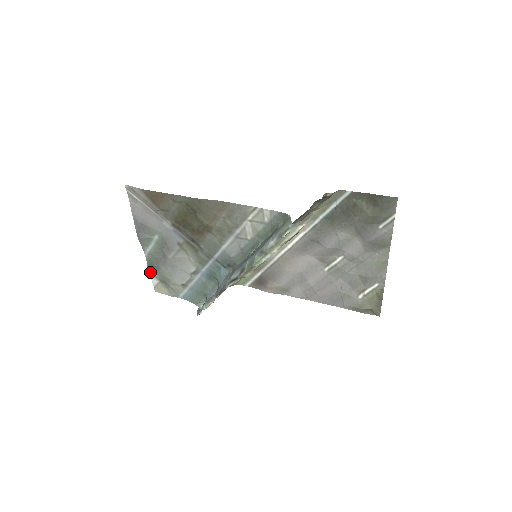
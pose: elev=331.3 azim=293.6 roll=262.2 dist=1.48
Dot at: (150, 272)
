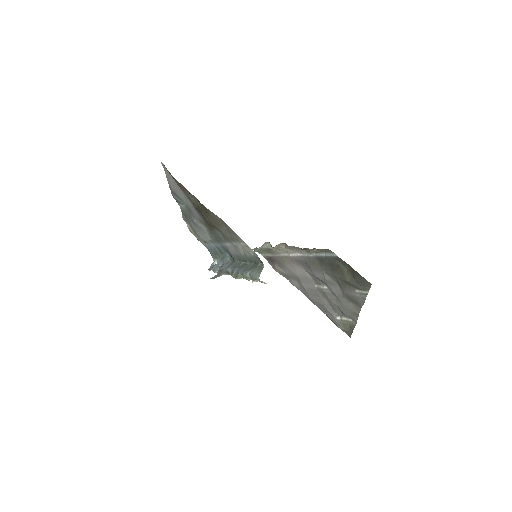
Dot at: (183, 219)
